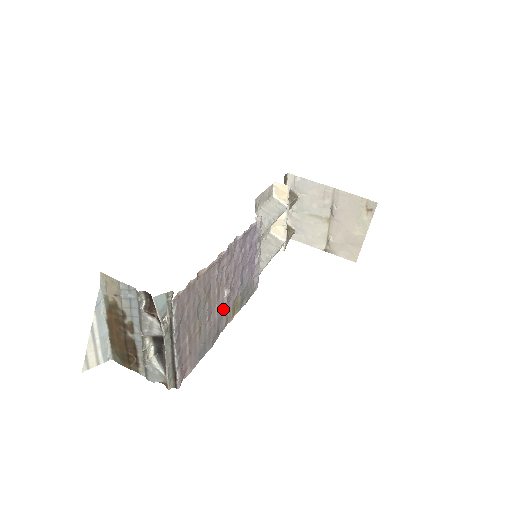
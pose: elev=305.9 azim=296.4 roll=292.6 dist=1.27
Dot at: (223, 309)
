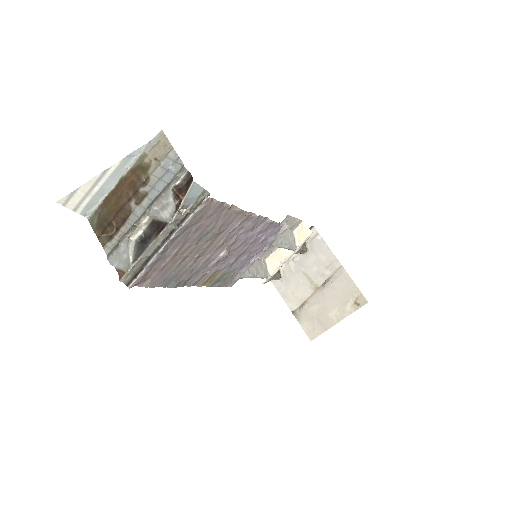
Dot at: (207, 266)
